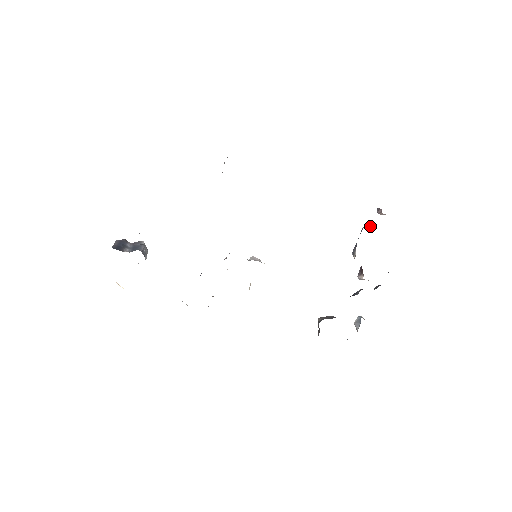
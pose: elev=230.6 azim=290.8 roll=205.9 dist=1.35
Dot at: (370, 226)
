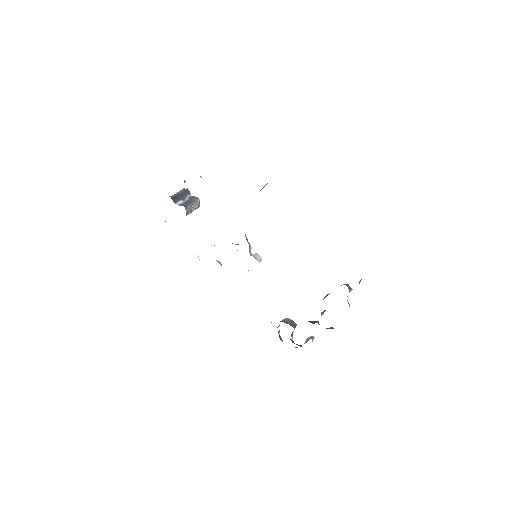
Dot at: (348, 287)
